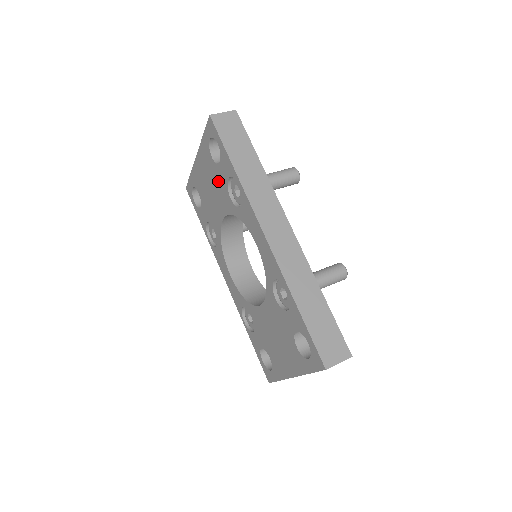
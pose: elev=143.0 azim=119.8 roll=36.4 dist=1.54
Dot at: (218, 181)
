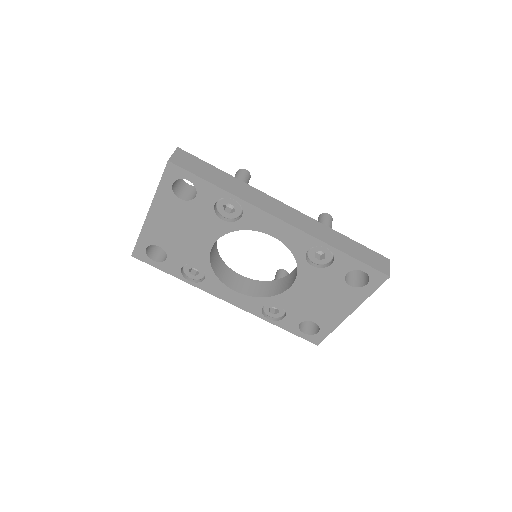
Dot at: (196, 215)
